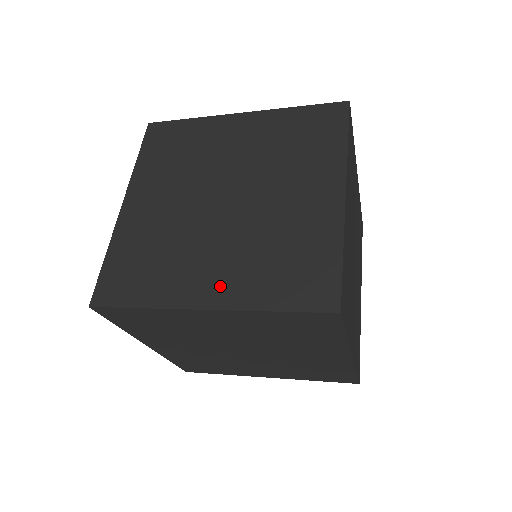
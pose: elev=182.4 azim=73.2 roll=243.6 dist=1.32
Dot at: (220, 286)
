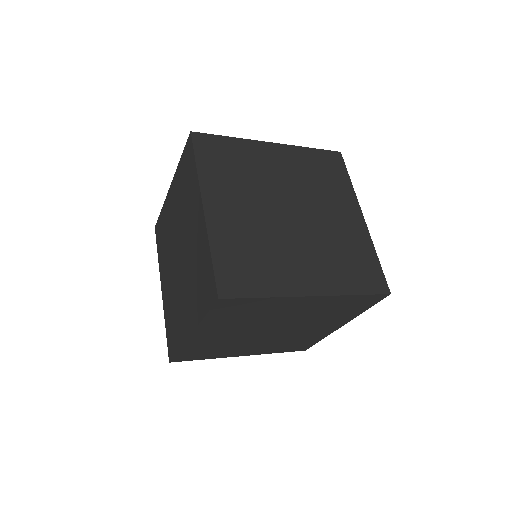
Dot at: (317, 279)
